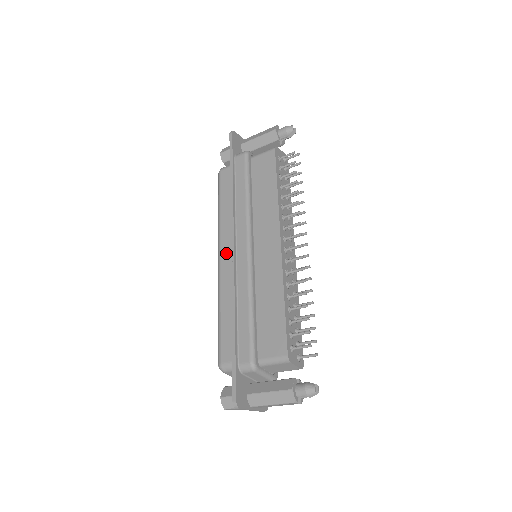
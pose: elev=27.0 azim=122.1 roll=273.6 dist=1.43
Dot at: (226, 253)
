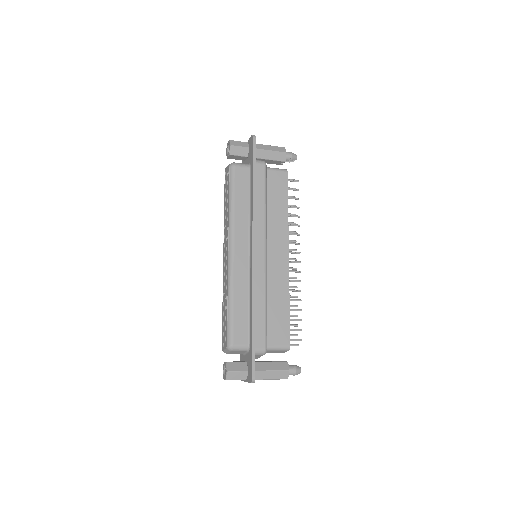
Dot at: (240, 249)
